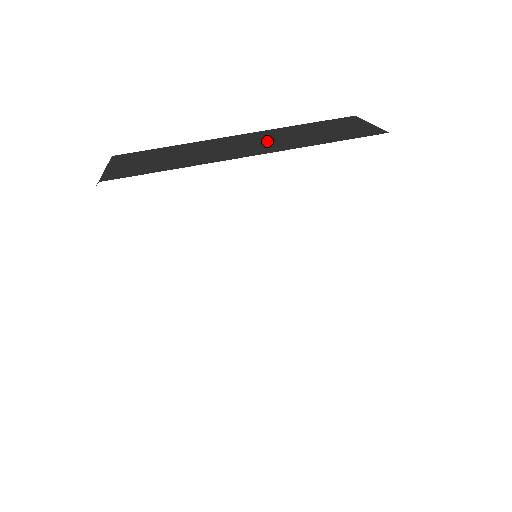
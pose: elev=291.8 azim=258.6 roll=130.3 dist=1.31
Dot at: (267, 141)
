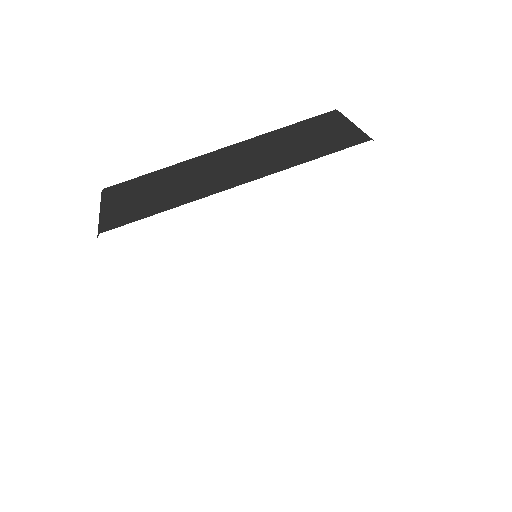
Dot at: (252, 159)
